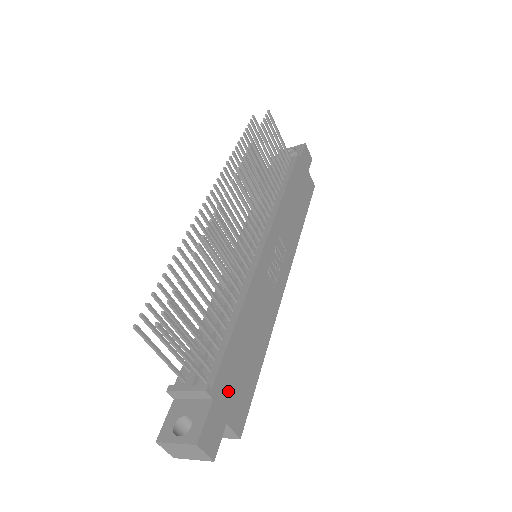
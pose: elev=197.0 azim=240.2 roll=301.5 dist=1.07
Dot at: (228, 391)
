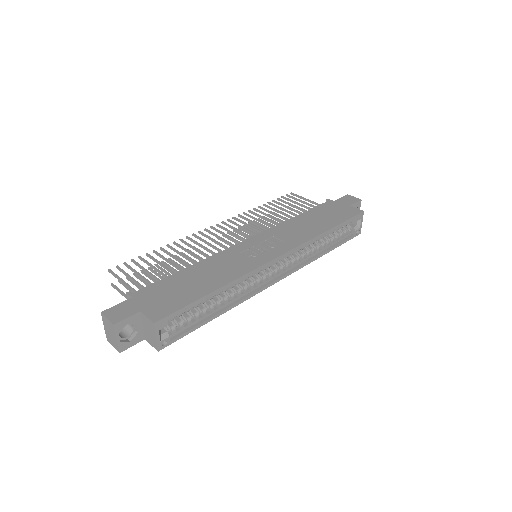
Dot at: (152, 297)
